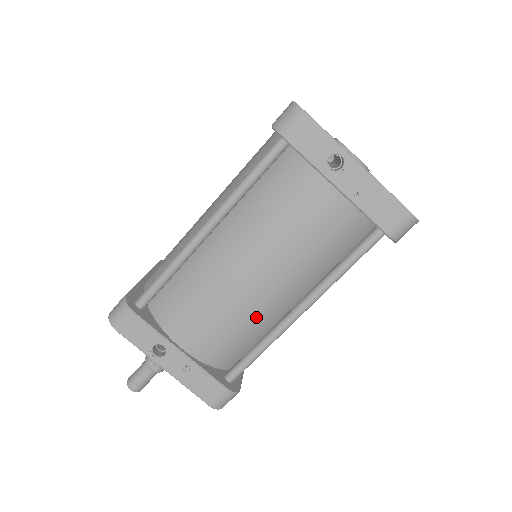
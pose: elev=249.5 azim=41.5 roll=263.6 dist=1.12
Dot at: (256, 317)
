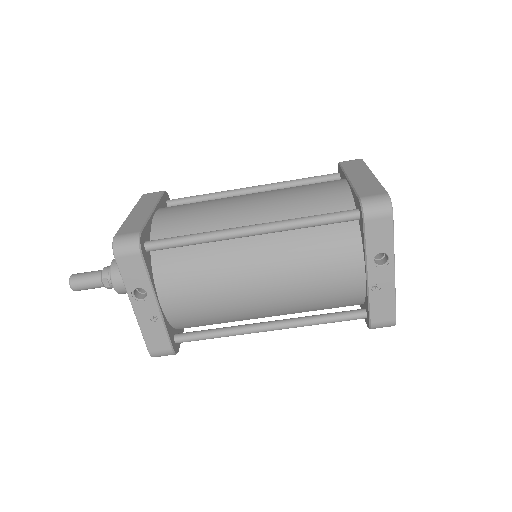
Dot at: (234, 313)
